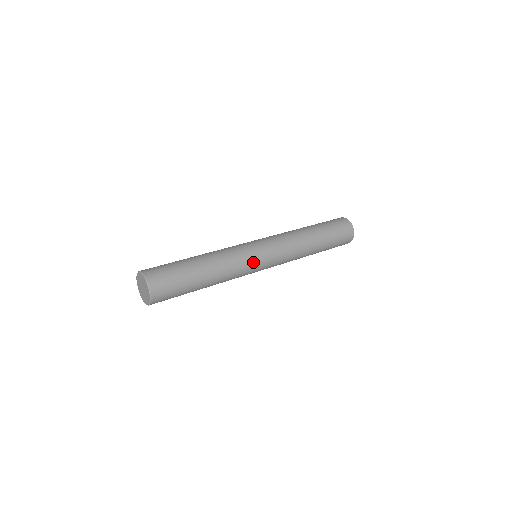
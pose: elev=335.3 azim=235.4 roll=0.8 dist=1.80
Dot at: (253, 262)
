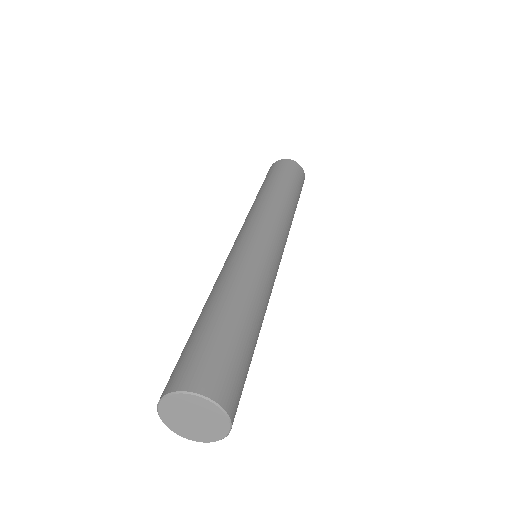
Dot at: (273, 260)
